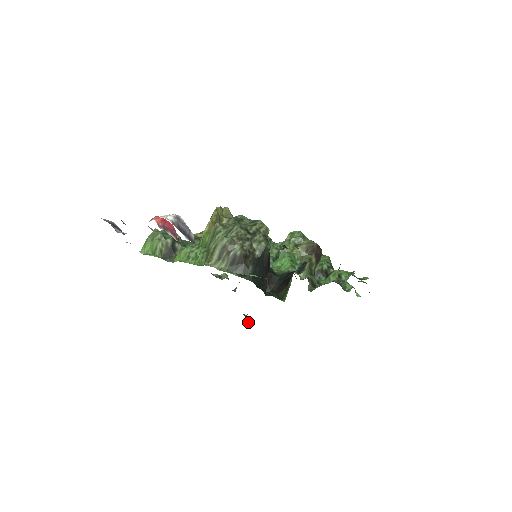
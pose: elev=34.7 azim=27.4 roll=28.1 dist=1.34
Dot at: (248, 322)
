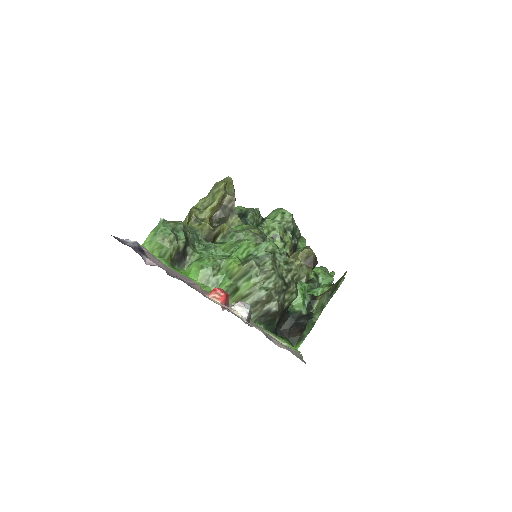
Dot at: occluded
